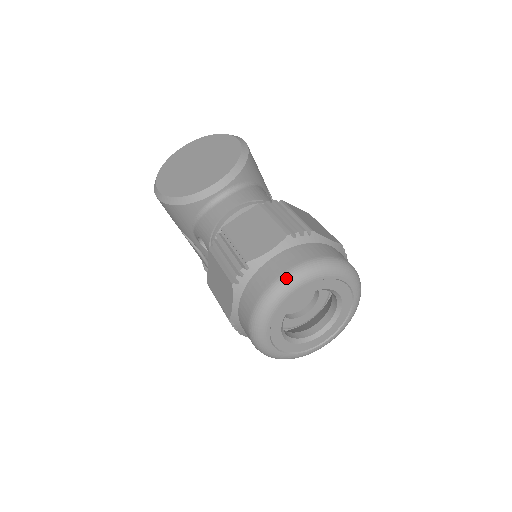
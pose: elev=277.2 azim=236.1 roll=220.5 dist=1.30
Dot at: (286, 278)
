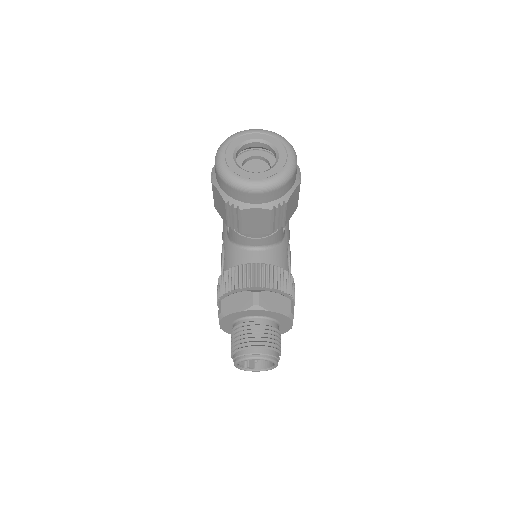
Dot at: occluded
